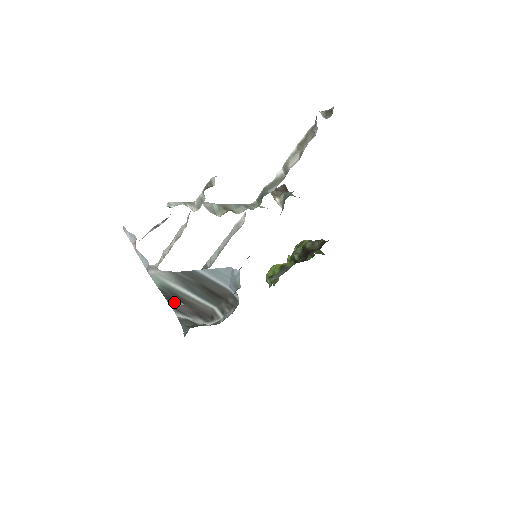
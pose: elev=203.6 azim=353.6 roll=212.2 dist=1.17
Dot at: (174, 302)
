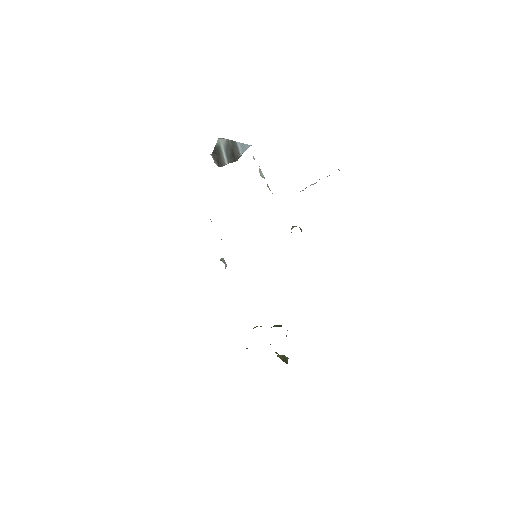
Dot at: (215, 153)
